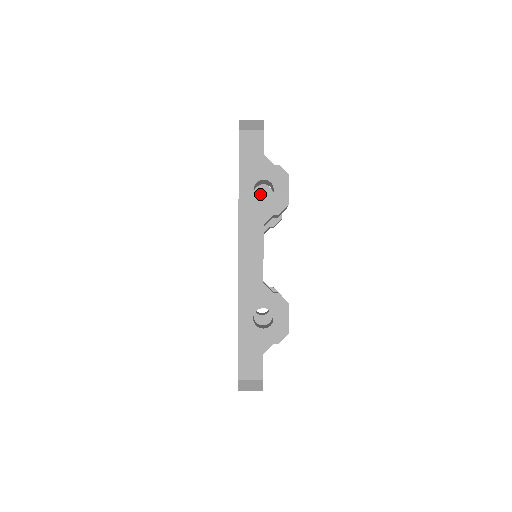
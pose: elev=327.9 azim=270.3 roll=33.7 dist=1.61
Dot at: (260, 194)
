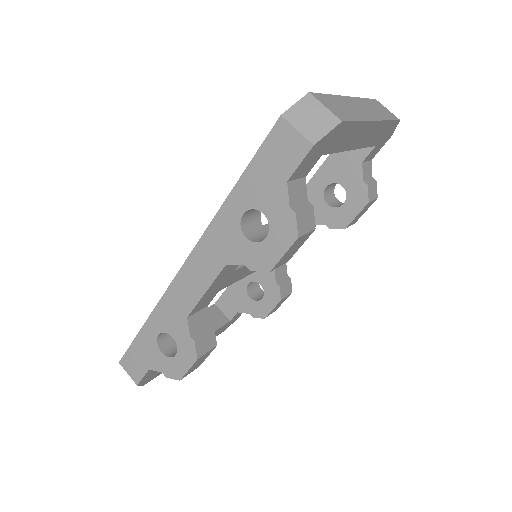
Dot at: (345, 177)
